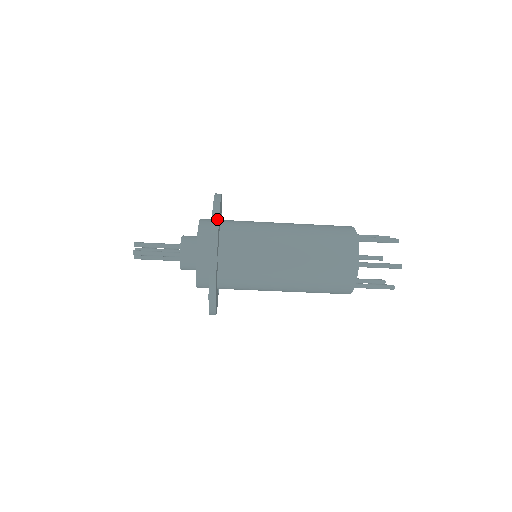
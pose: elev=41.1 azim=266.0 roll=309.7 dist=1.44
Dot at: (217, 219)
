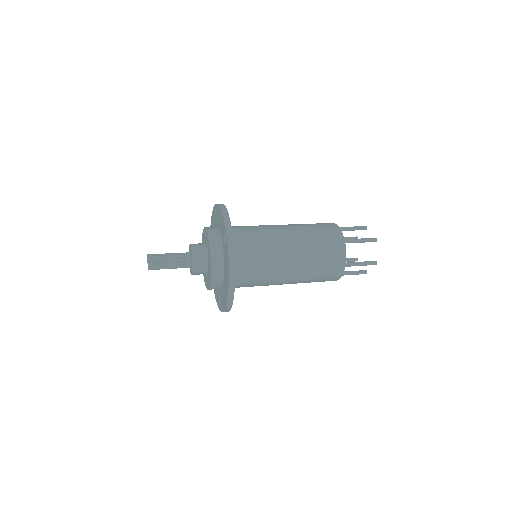
Dot at: (231, 305)
